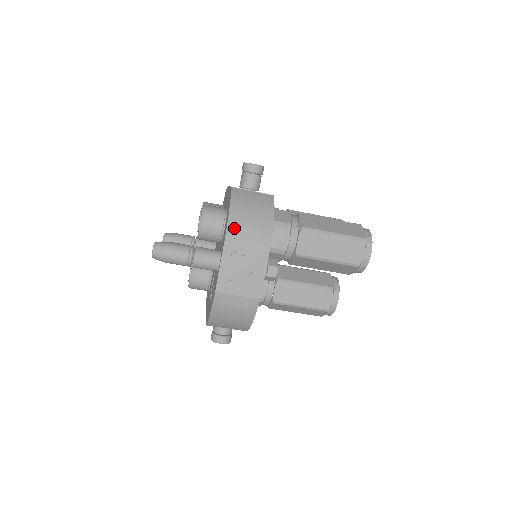
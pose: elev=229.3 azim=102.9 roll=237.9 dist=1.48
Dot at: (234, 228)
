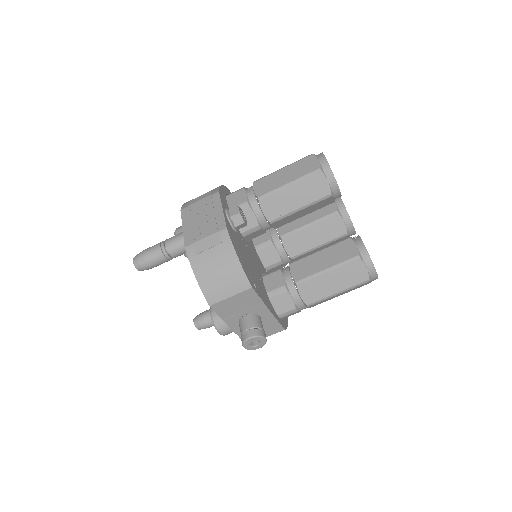
Dot at: (187, 204)
